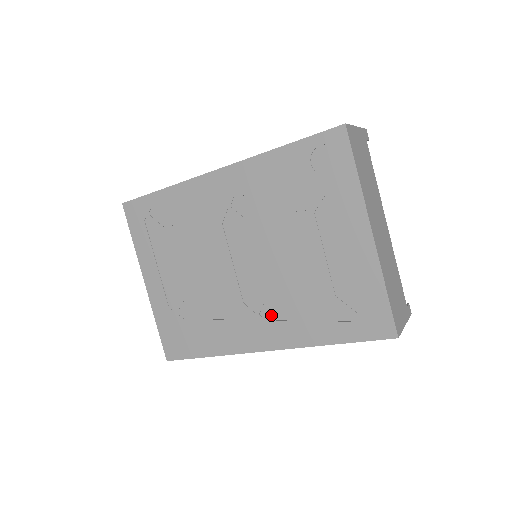
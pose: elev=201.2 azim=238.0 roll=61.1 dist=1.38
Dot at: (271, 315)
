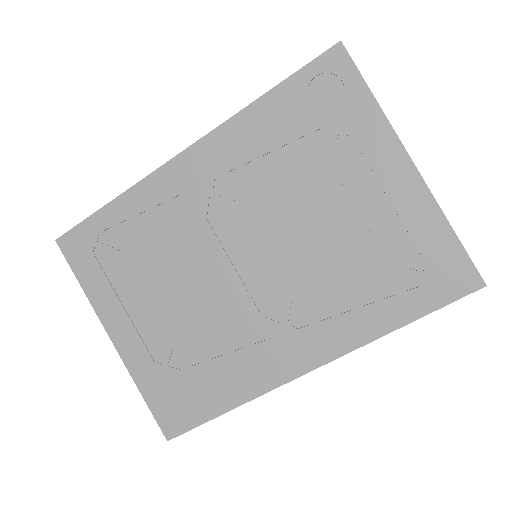
Dot at: (305, 318)
